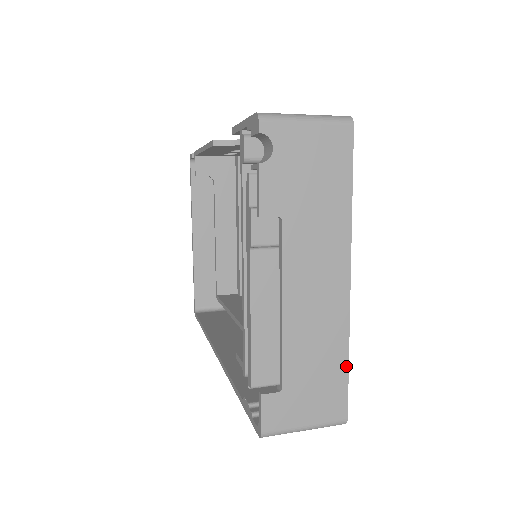
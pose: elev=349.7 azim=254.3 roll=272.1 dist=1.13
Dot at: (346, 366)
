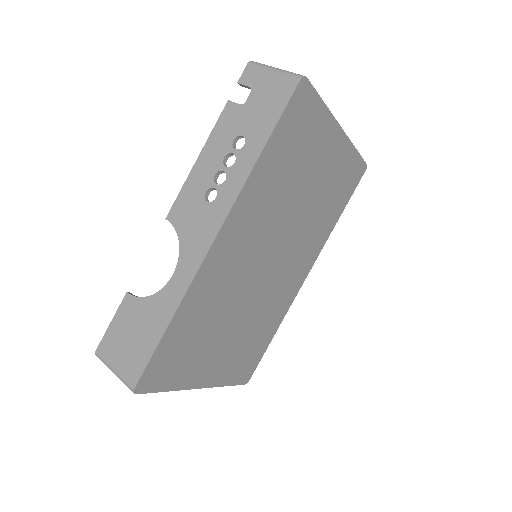
Dot at: (228, 385)
